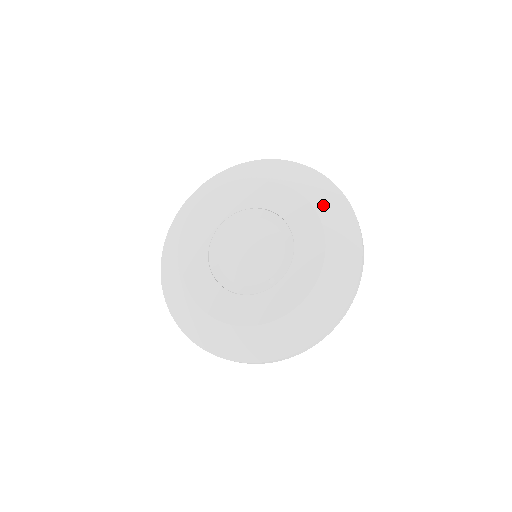
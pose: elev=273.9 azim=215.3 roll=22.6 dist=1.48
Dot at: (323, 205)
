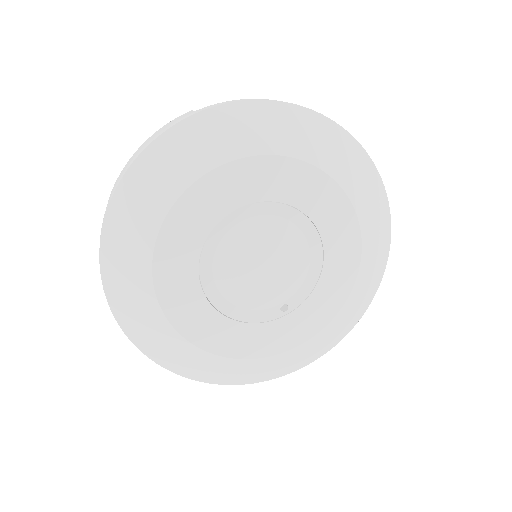
Dot at: (368, 217)
